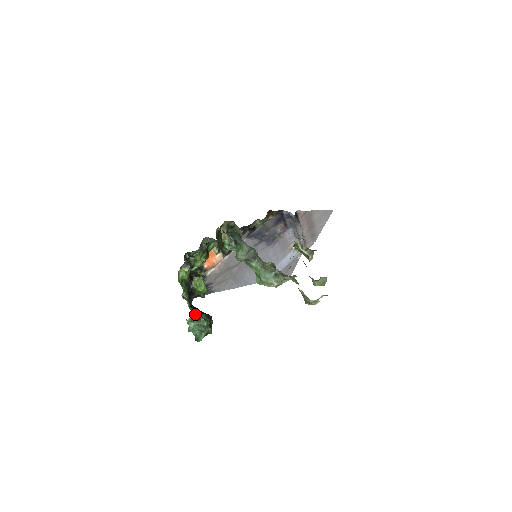
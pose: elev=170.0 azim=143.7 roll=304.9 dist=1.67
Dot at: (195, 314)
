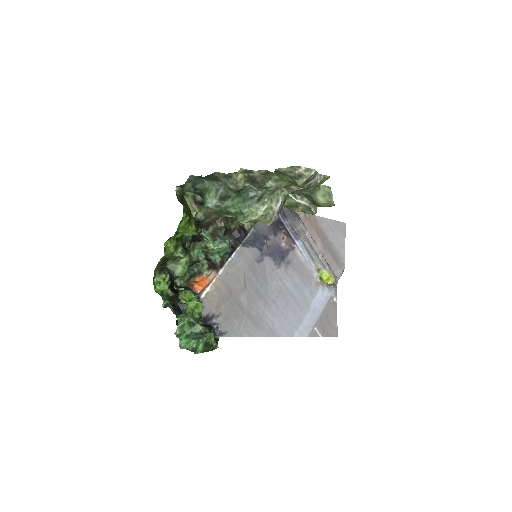
Dot at: (183, 318)
